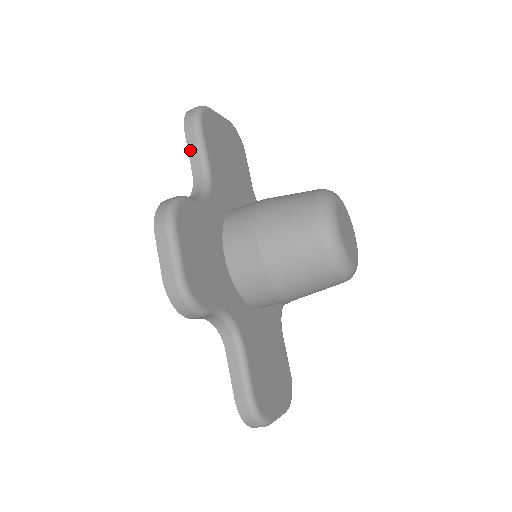
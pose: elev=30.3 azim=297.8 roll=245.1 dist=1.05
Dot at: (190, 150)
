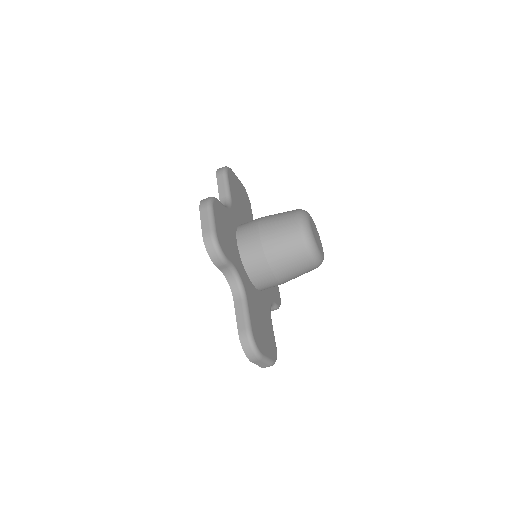
Dot at: (219, 186)
